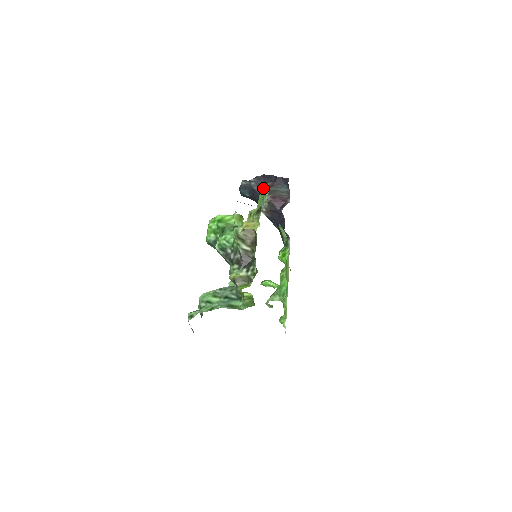
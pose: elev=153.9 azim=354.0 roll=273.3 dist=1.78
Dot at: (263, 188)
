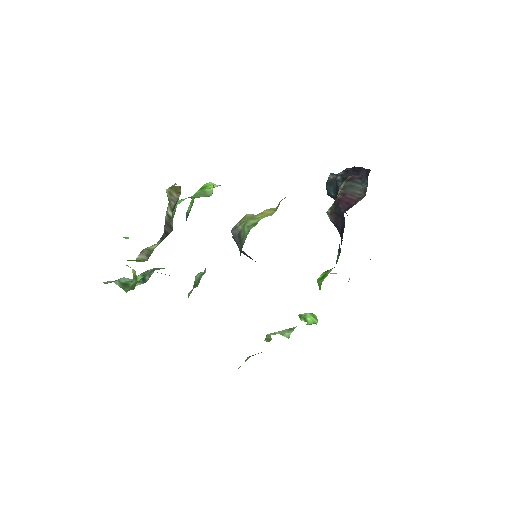
Dot at: occluded
